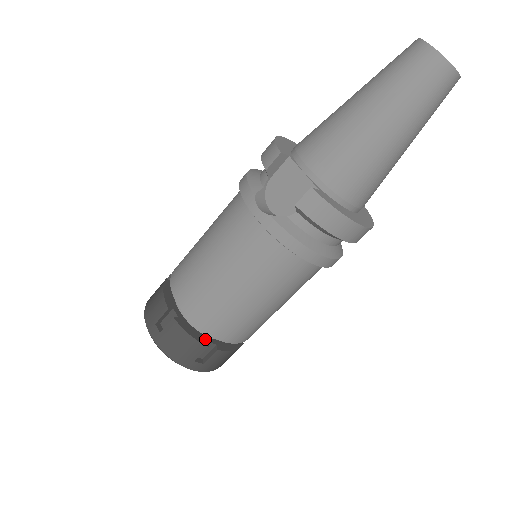
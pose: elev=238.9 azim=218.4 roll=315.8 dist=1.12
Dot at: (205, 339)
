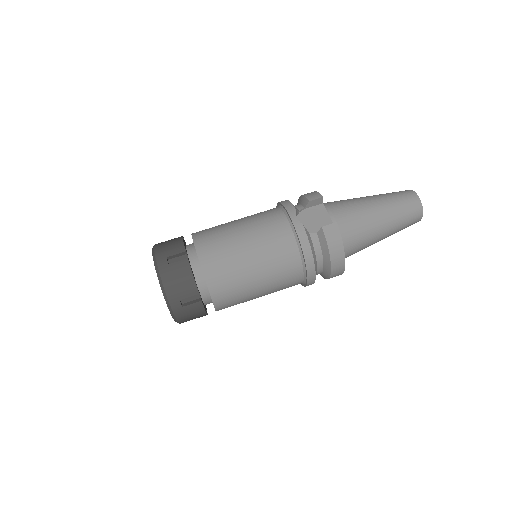
Dot at: (198, 288)
